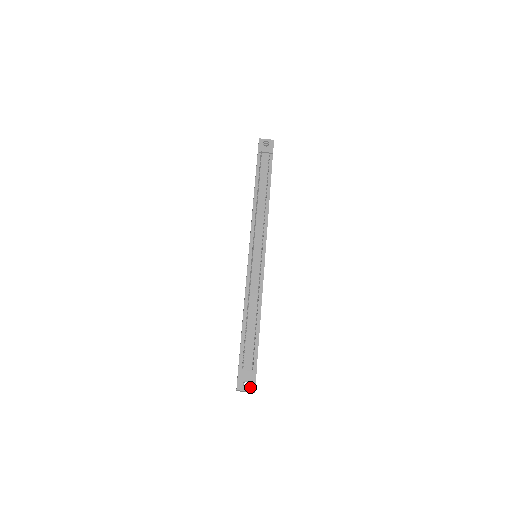
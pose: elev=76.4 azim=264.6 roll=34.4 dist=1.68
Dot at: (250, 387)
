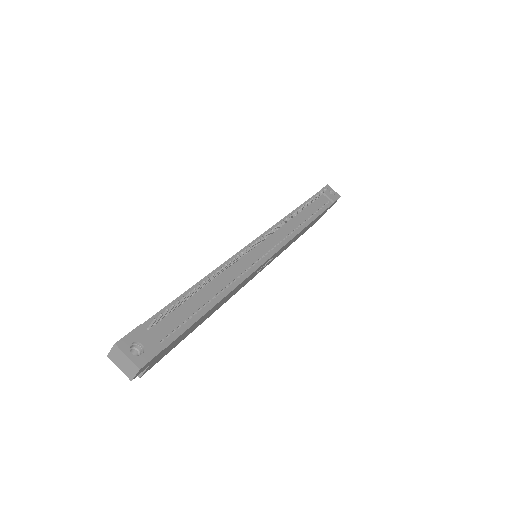
Dot at: (138, 357)
